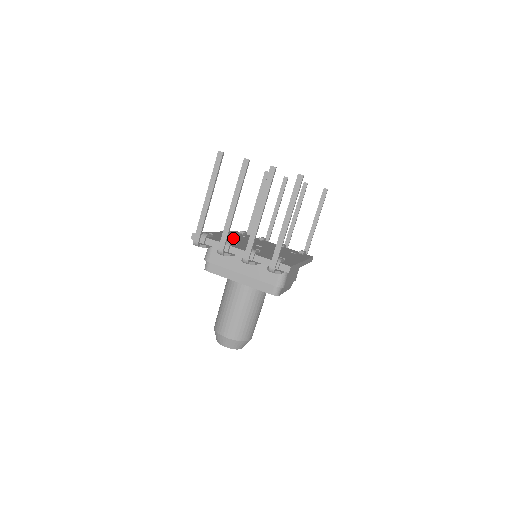
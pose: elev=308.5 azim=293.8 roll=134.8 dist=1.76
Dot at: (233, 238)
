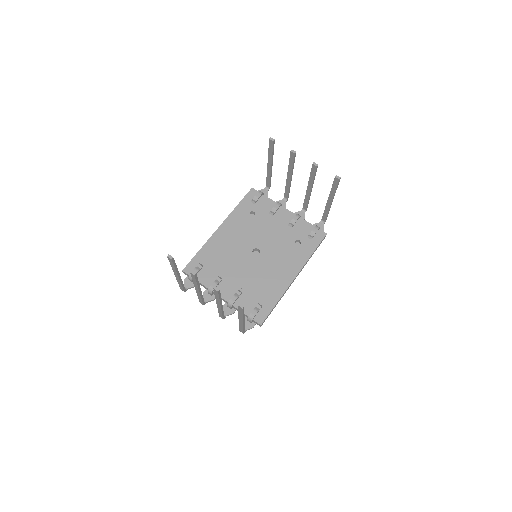
Dot at: (230, 245)
